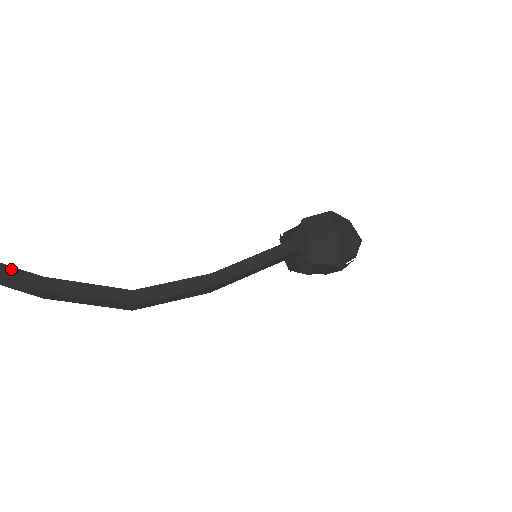
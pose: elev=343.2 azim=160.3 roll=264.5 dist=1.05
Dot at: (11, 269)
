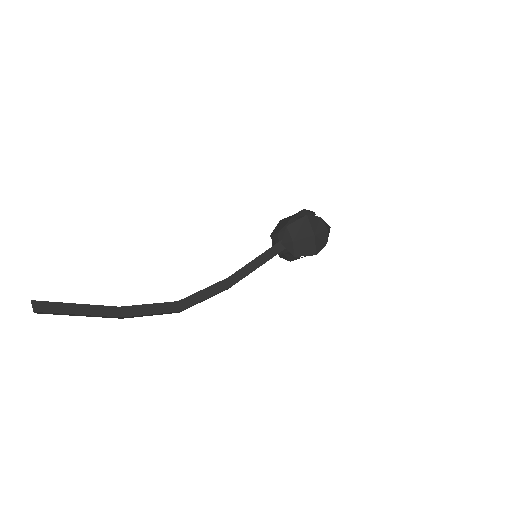
Dot at: (99, 307)
